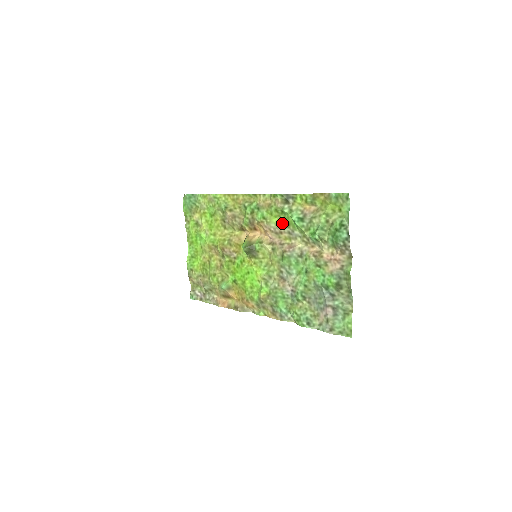
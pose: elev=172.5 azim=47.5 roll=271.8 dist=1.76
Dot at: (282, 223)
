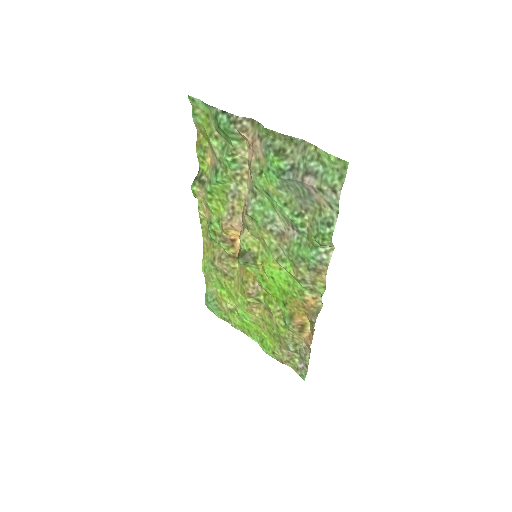
Dot at: (224, 201)
